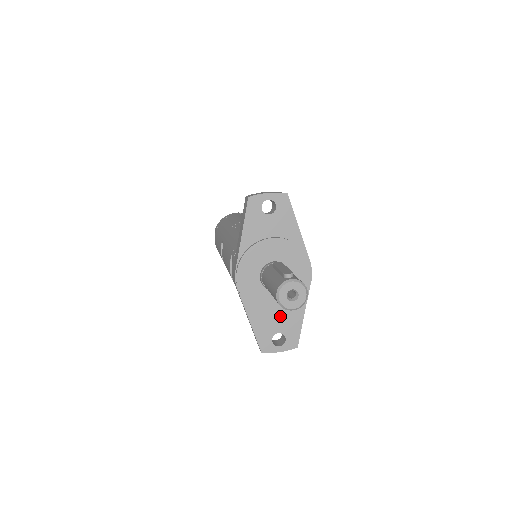
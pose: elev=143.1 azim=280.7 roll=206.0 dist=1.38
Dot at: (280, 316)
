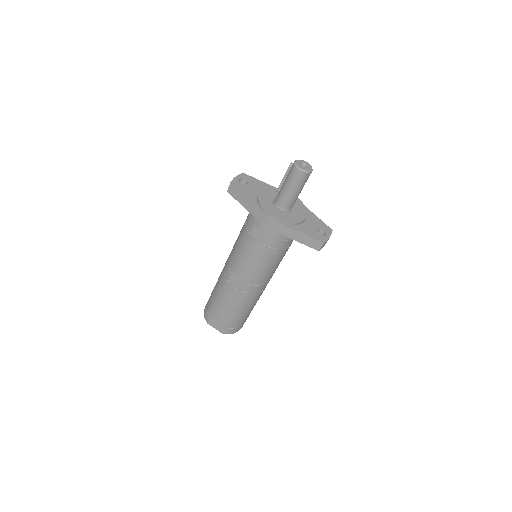
Dot at: (308, 222)
